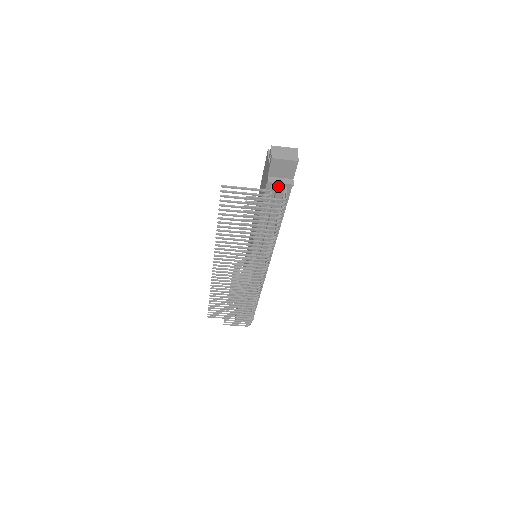
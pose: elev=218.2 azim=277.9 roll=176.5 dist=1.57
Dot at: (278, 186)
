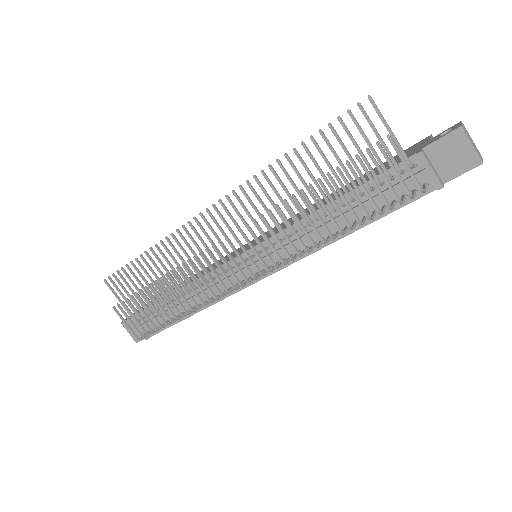
Dot at: (424, 170)
